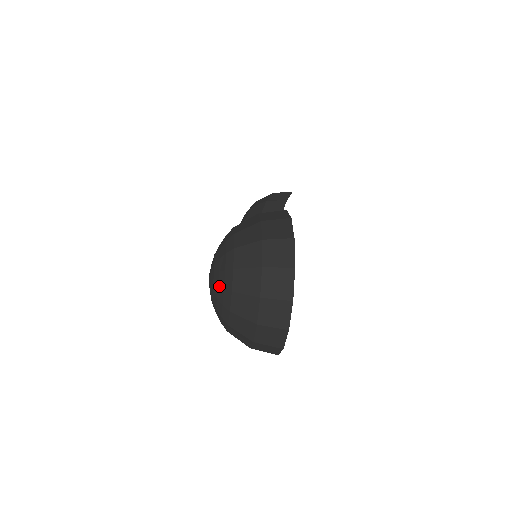
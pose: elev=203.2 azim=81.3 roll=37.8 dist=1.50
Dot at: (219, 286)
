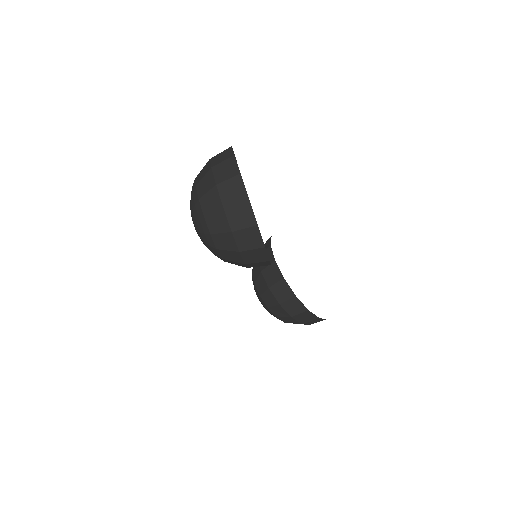
Dot at: (191, 200)
